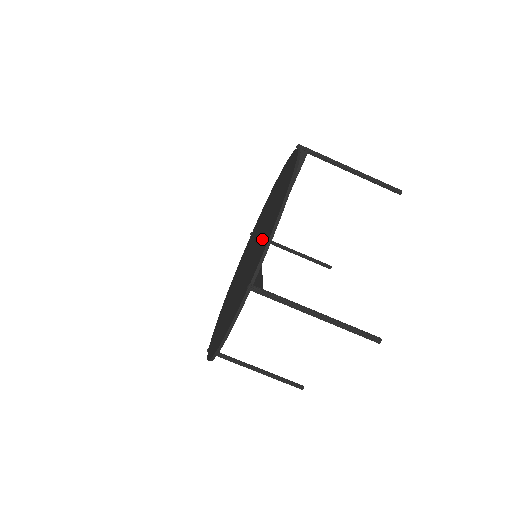
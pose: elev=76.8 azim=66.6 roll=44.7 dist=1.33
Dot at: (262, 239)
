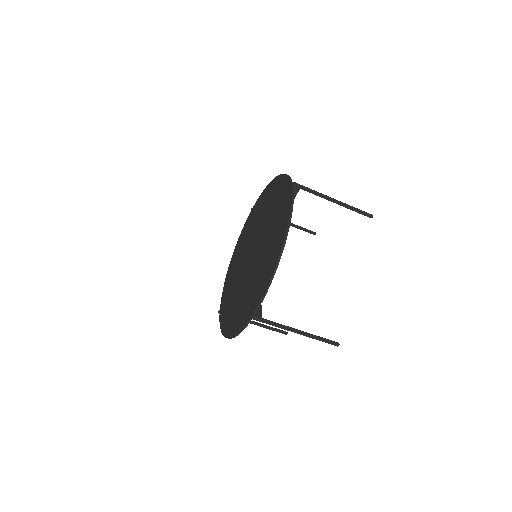
Dot at: (261, 267)
